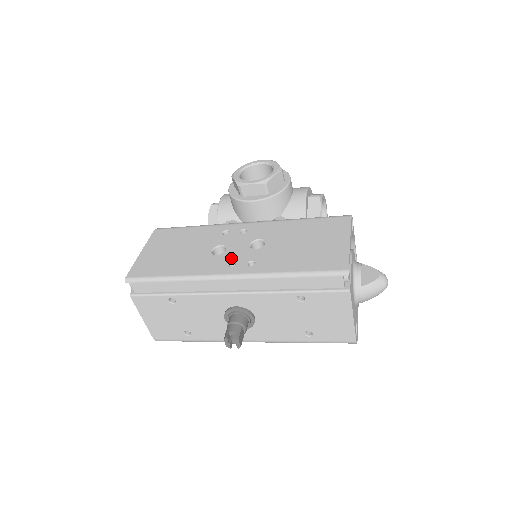
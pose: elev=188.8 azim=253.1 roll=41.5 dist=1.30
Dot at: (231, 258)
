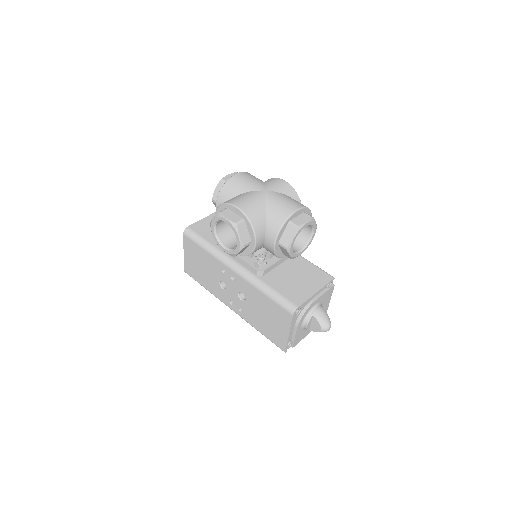
Dot at: (230, 298)
